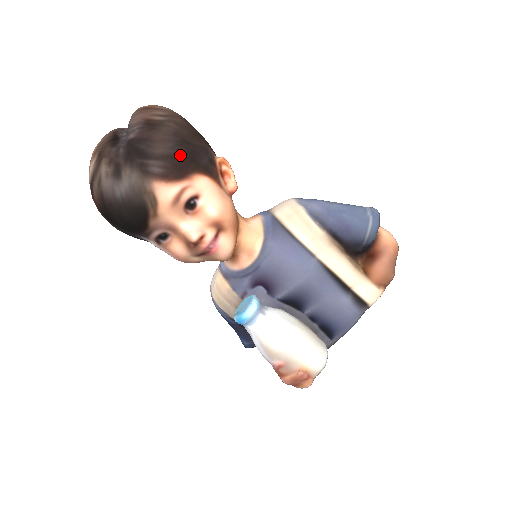
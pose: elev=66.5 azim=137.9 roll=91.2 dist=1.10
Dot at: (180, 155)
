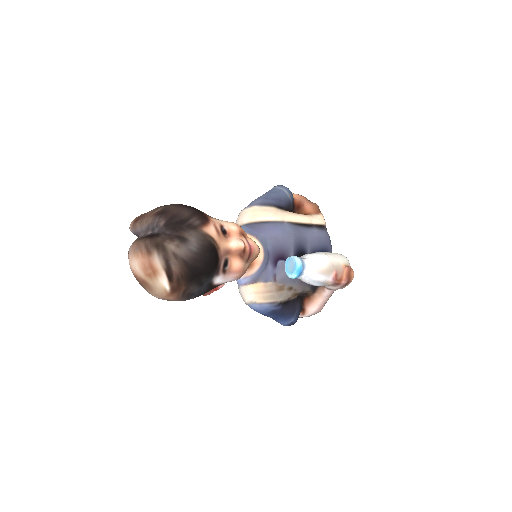
Dot at: (195, 211)
